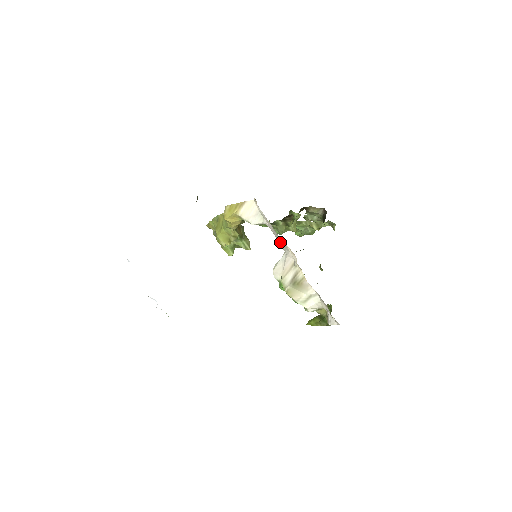
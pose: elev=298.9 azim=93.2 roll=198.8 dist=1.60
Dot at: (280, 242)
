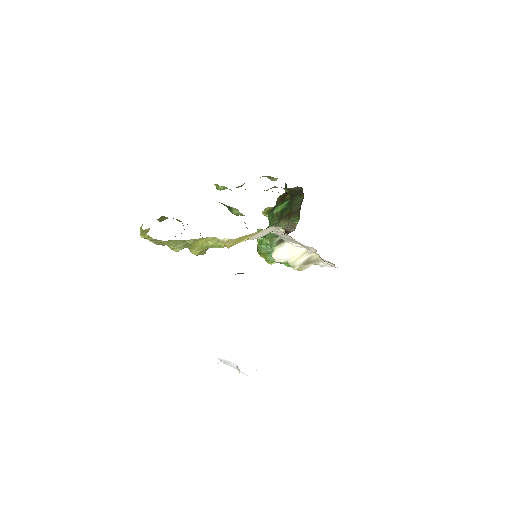
Dot at: (285, 239)
